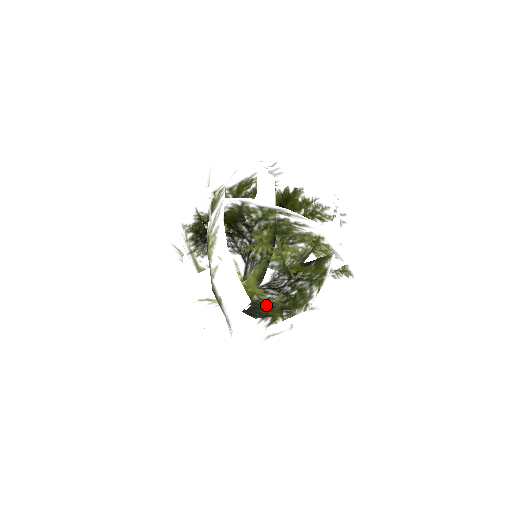
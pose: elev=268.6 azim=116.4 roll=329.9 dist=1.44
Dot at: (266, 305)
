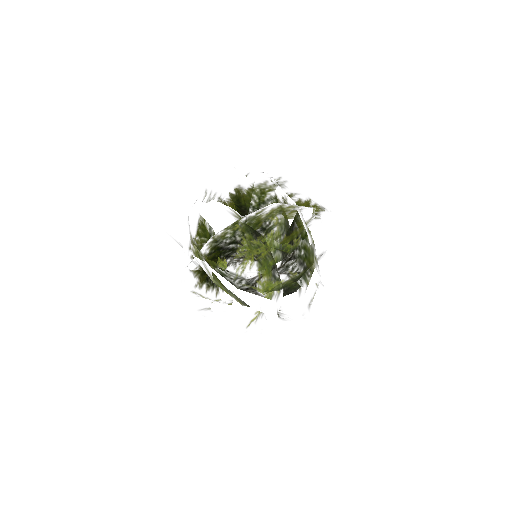
Dot at: (291, 283)
